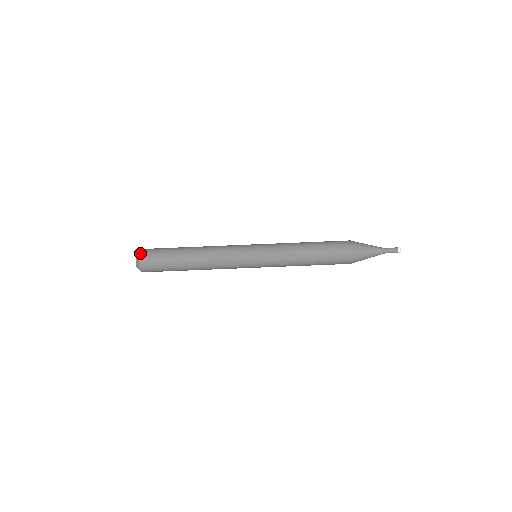
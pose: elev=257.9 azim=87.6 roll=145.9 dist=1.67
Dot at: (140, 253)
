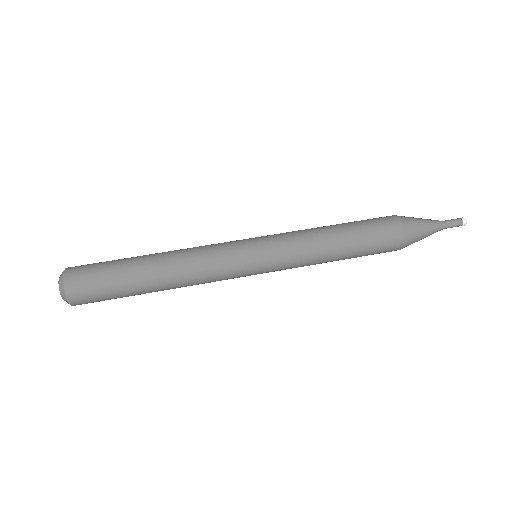
Dot at: (70, 267)
